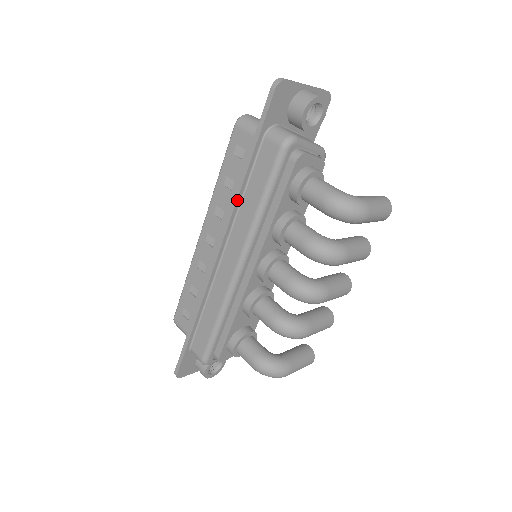
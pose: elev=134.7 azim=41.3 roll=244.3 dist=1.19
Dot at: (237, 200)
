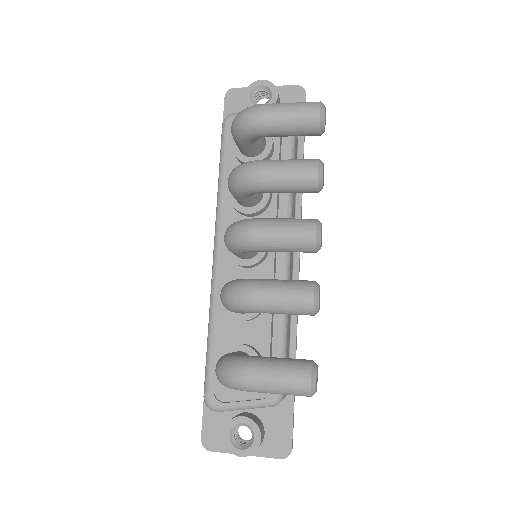
Dot at: occluded
